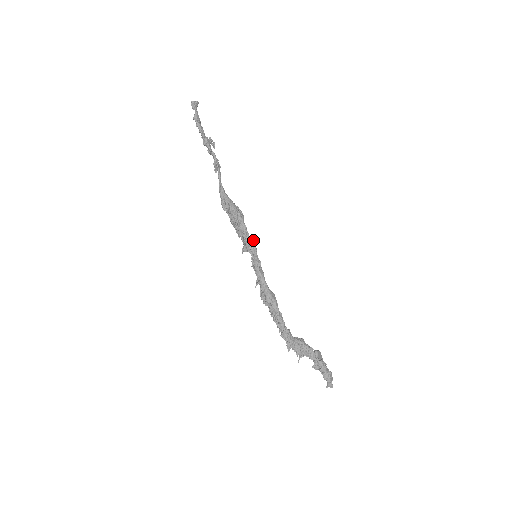
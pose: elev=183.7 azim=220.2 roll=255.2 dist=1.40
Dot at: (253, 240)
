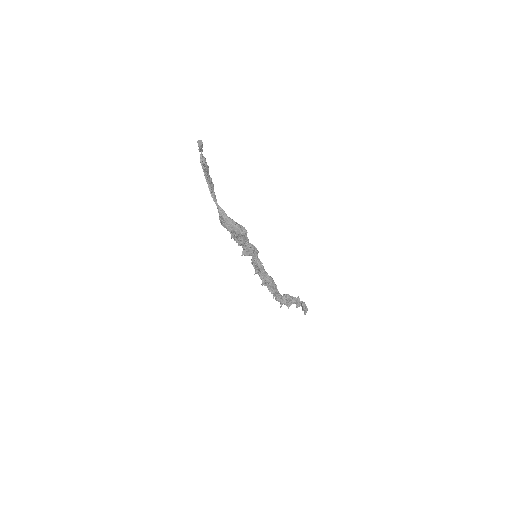
Dot at: (254, 246)
